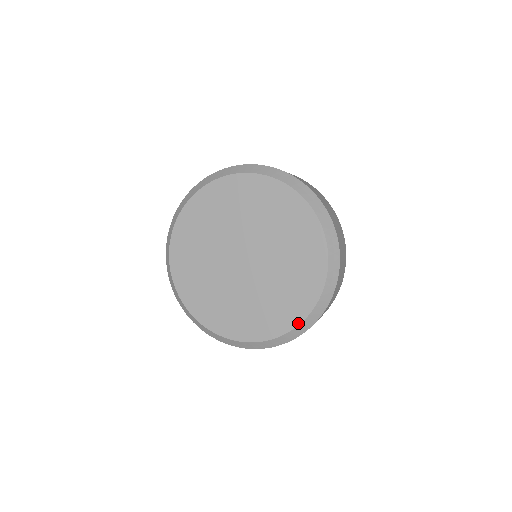
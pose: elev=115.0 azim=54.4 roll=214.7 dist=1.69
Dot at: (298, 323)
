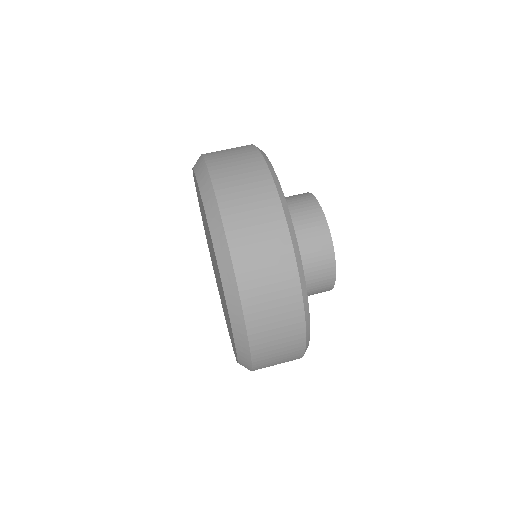
Dot at: occluded
